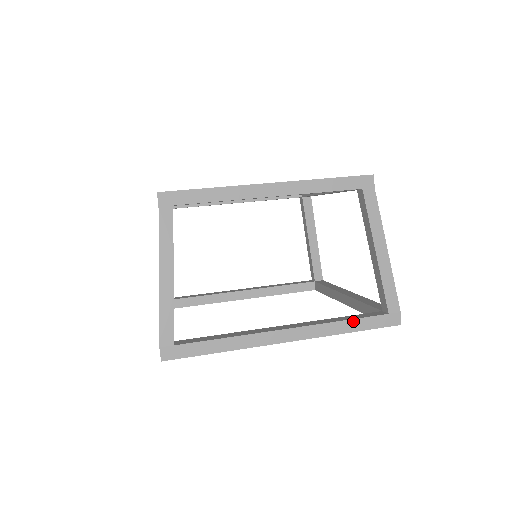
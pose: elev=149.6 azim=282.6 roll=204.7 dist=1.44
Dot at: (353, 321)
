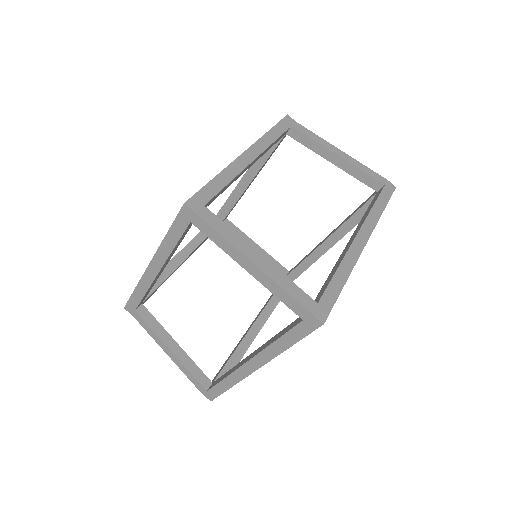
Dot at: (377, 202)
